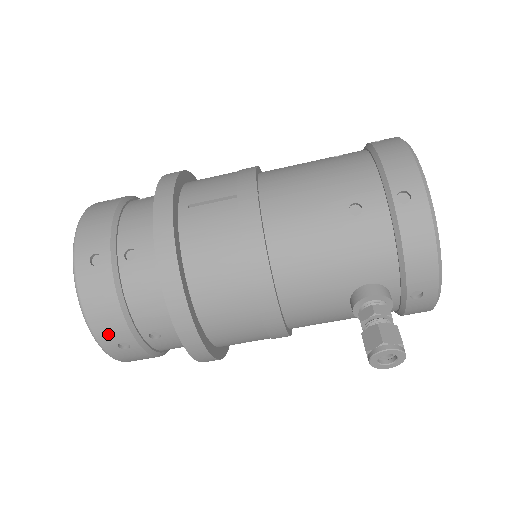
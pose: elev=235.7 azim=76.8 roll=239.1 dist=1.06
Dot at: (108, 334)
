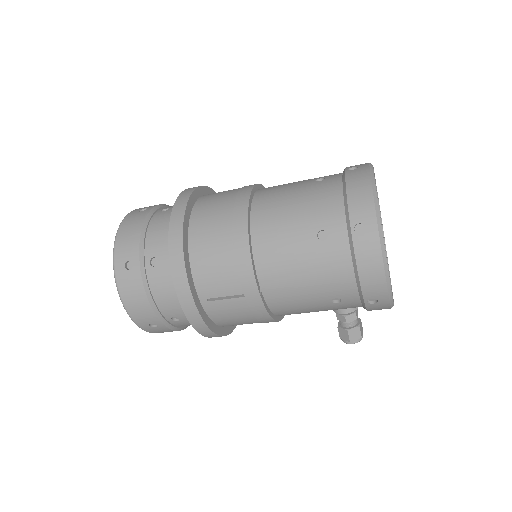
Dot at: occluded
